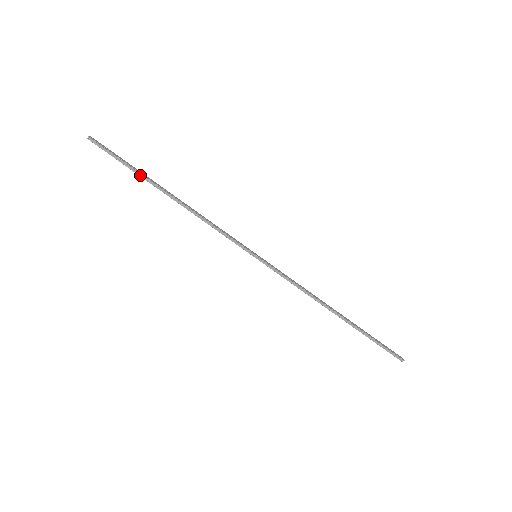
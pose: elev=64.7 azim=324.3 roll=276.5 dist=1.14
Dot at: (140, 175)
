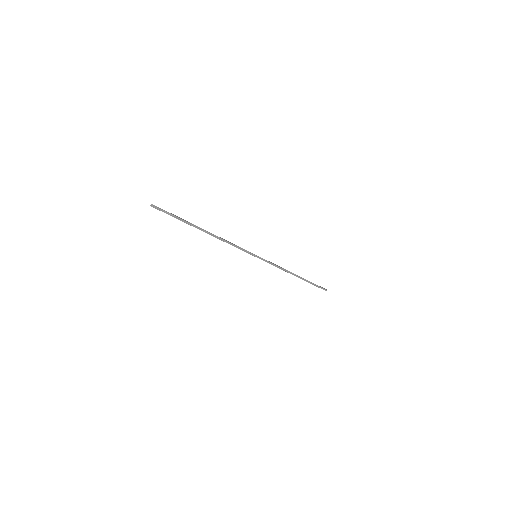
Dot at: (188, 223)
